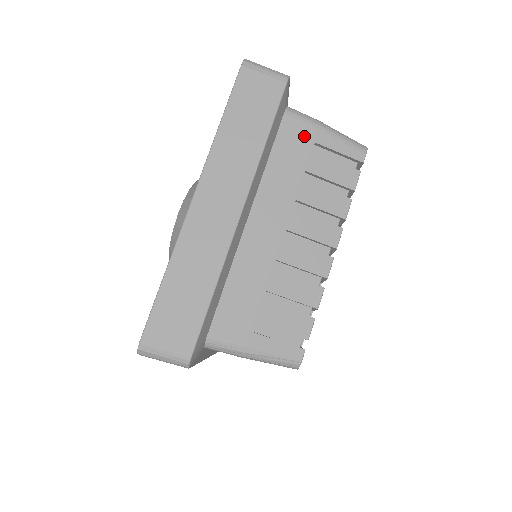
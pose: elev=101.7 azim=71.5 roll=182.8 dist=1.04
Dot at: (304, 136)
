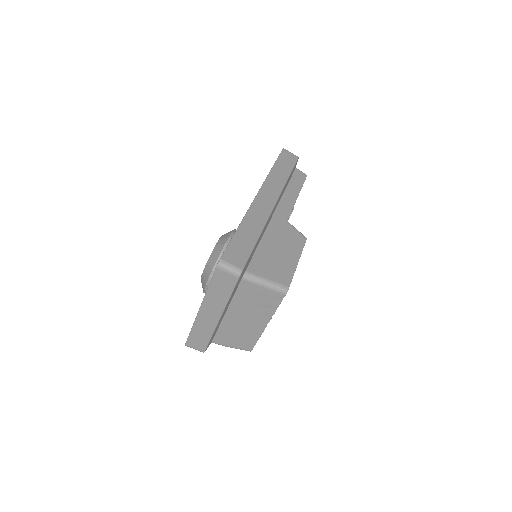
Dot at: (252, 288)
